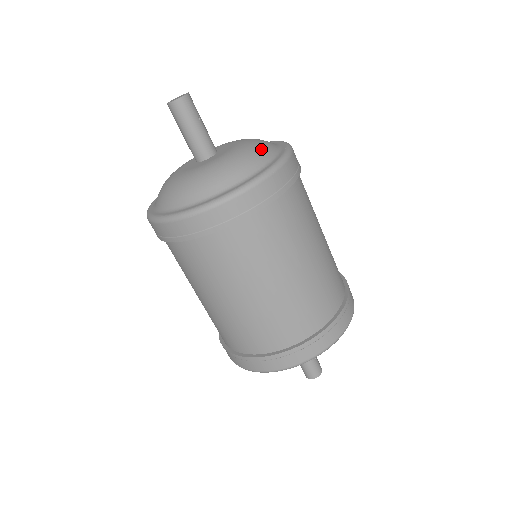
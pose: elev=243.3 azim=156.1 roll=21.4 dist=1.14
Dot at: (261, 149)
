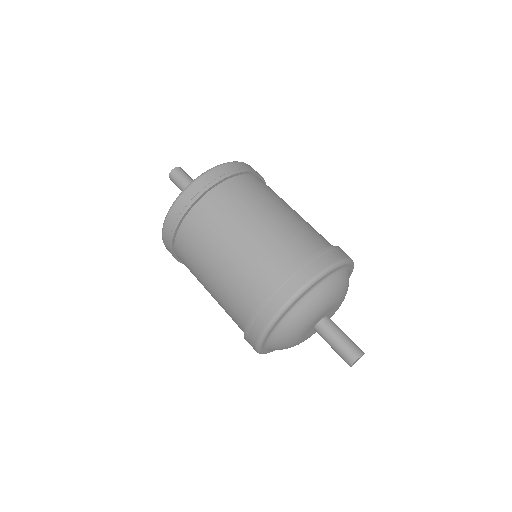
Dot at: occluded
